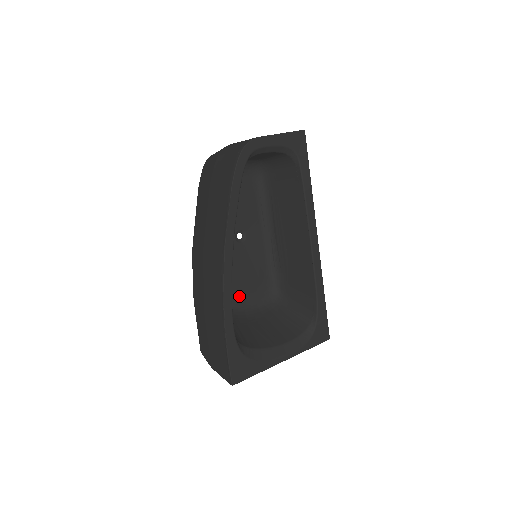
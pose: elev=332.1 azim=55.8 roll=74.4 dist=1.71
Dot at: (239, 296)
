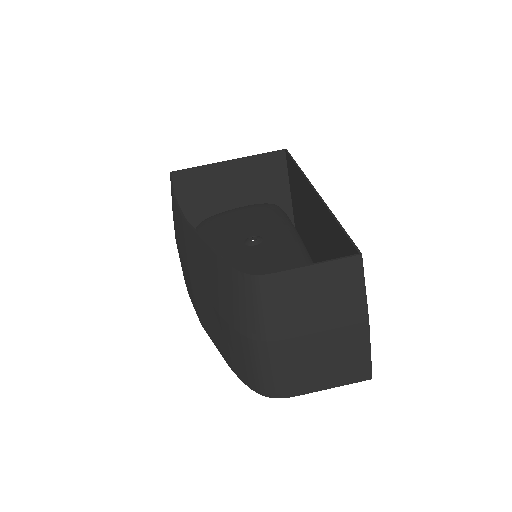
Dot at: (227, 215)
